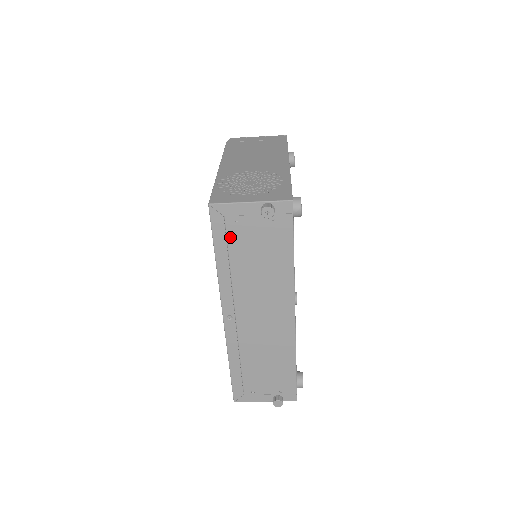
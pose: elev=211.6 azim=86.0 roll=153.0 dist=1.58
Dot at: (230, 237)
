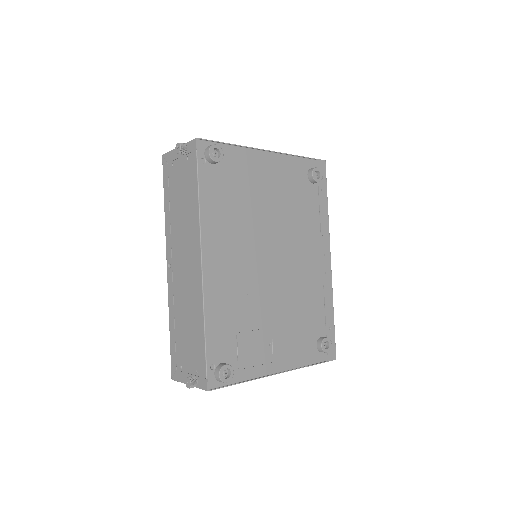
Dot at: (170, 181)
